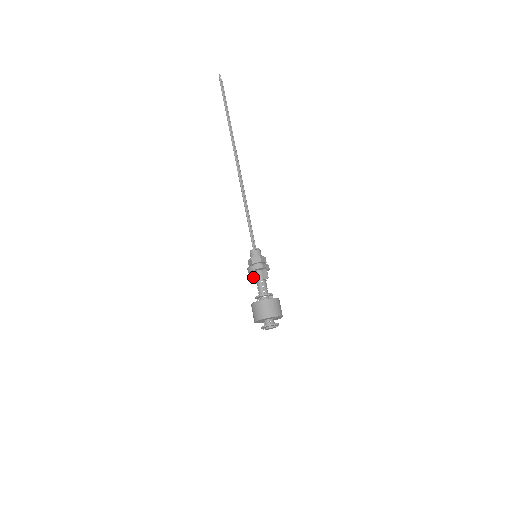
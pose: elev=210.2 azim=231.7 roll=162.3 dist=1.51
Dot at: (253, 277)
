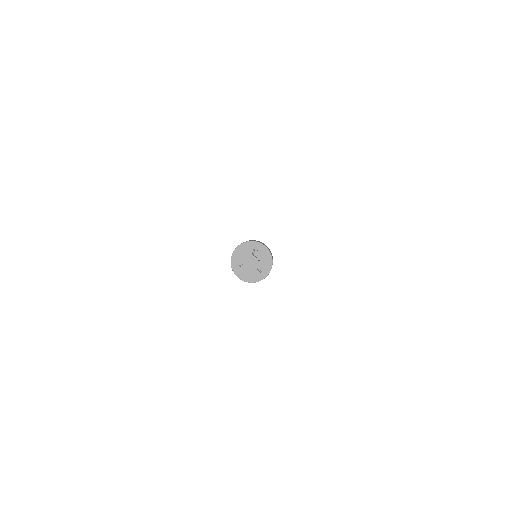
Dot at: occluded
